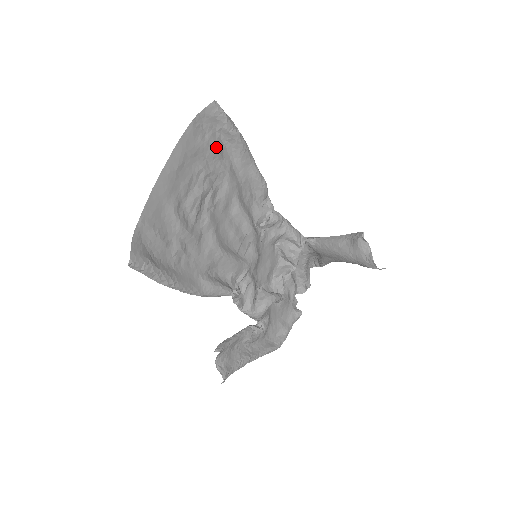
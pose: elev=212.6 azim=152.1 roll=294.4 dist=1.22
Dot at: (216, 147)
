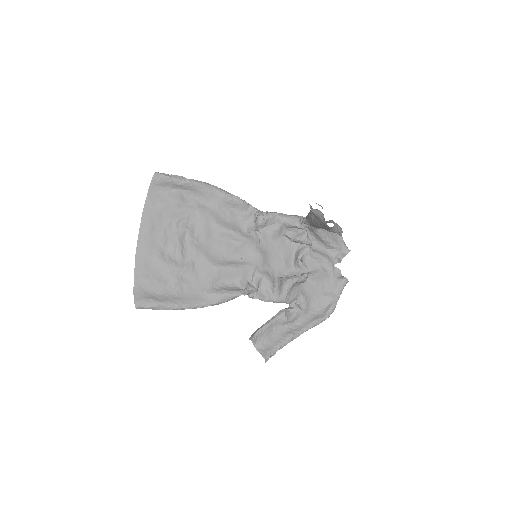
Dot at: (176, 200)
